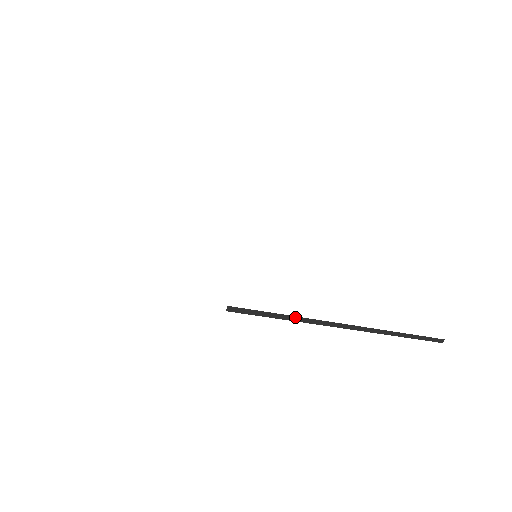
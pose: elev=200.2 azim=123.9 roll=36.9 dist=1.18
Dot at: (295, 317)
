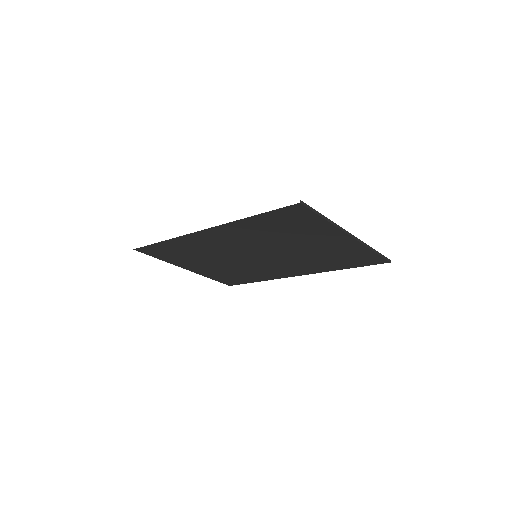
Dot at: (327, 218)
